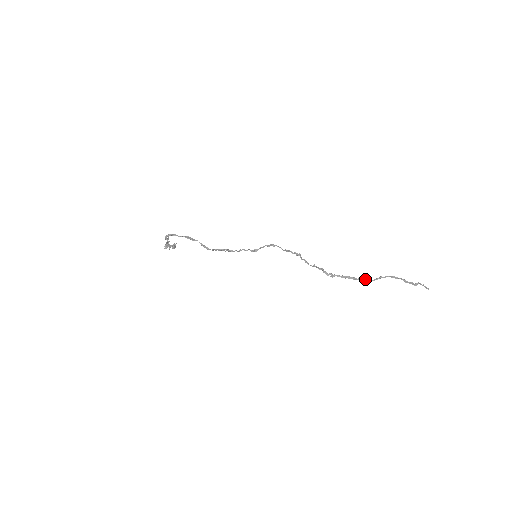
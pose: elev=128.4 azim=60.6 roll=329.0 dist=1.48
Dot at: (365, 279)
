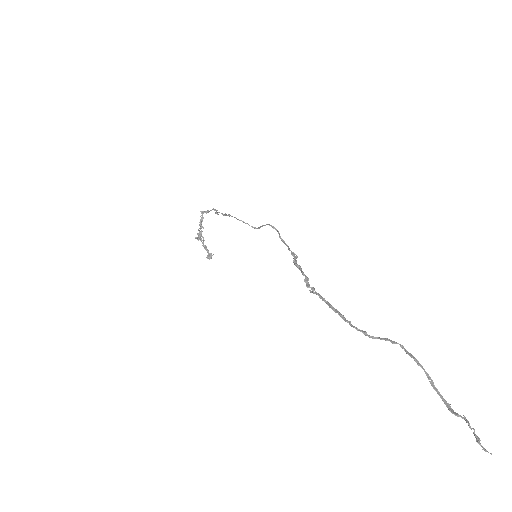
Dot at: (359, 329)
